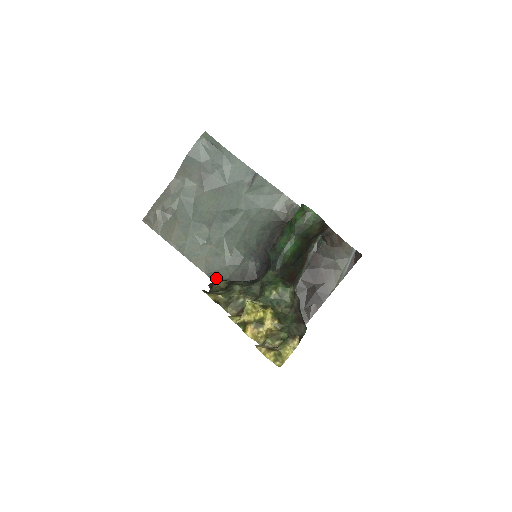
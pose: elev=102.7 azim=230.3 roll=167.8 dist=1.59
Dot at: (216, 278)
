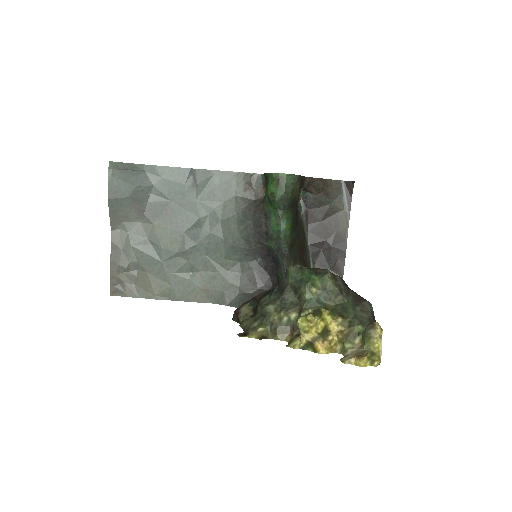
Dot at: (227, 301)
